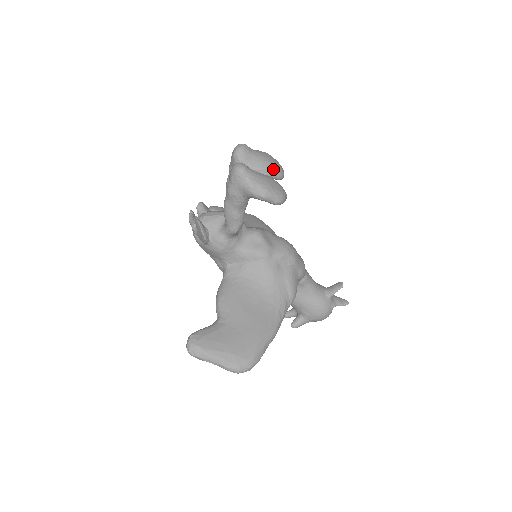
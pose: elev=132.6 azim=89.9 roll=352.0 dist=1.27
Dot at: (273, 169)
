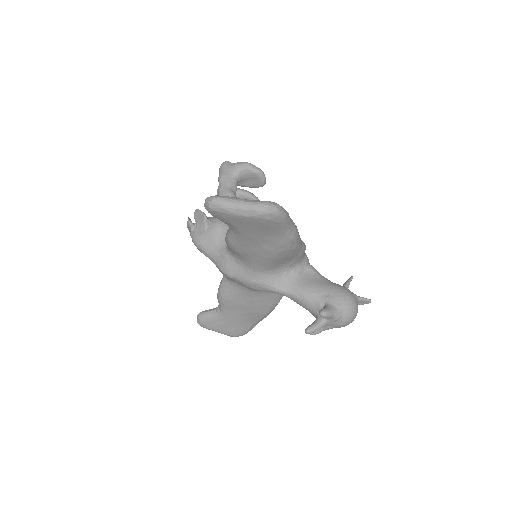
Dot at: (250, 193)
